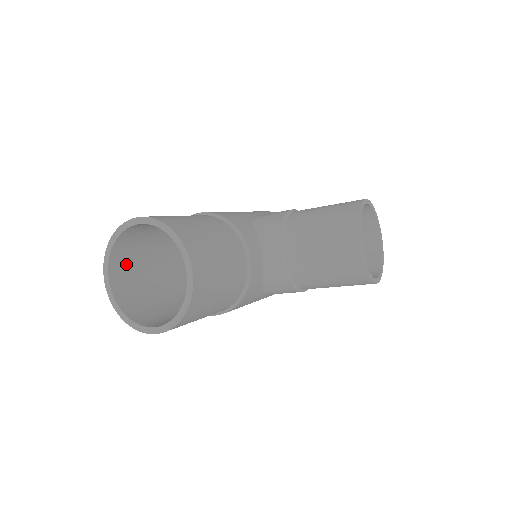
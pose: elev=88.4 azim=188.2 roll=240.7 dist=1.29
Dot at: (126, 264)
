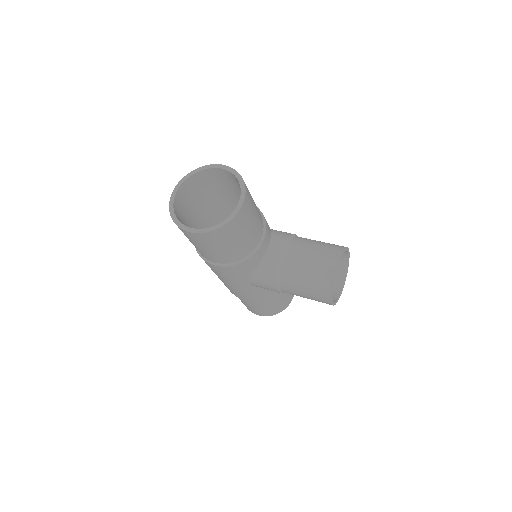
Dot at: (189, 193)
